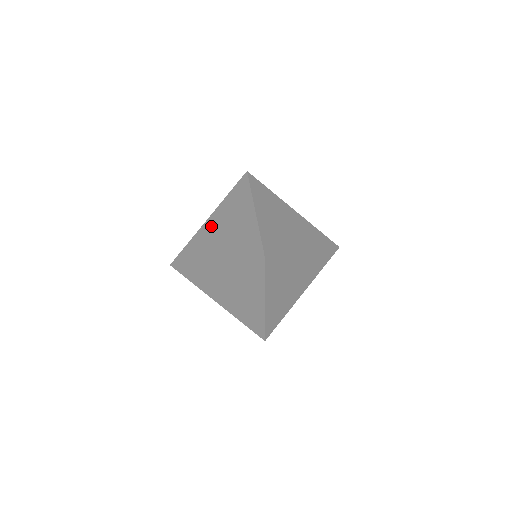
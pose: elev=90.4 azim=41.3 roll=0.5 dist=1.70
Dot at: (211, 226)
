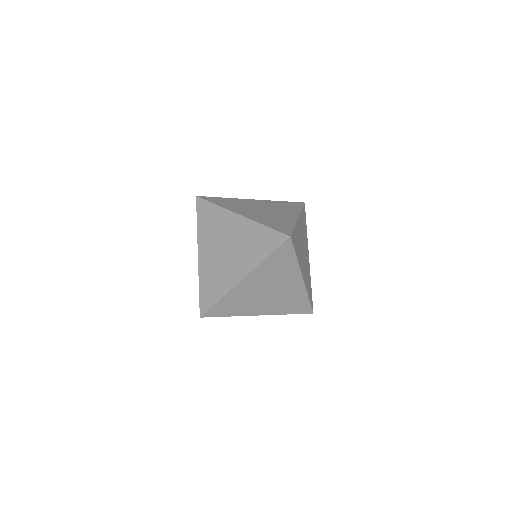
Dot at: (229, 227)
